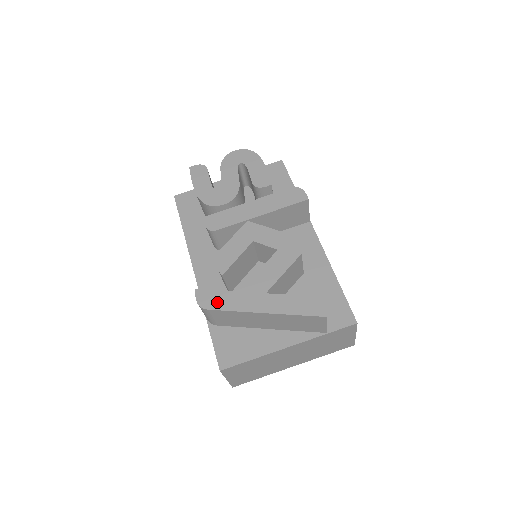
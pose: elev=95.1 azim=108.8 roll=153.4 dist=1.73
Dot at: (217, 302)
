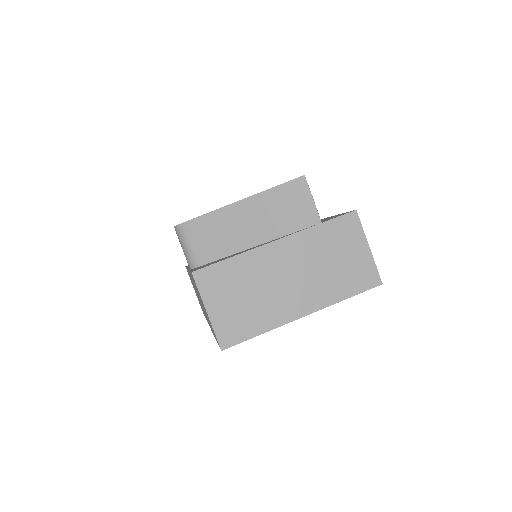
Dot at: occluded
